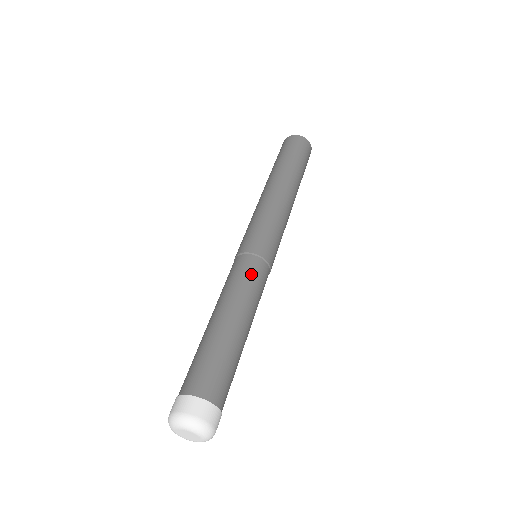
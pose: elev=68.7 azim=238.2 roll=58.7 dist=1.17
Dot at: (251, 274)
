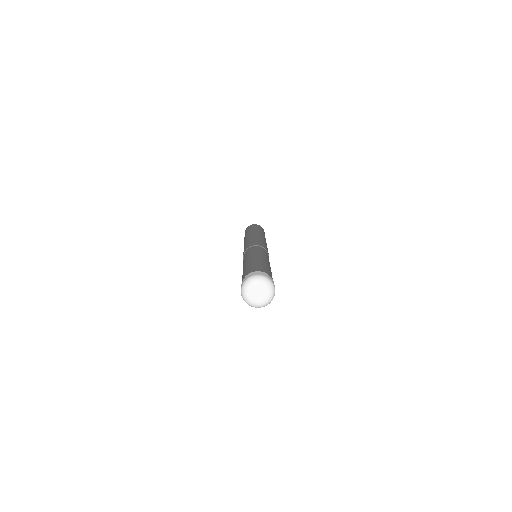
Dot at: (258, 249)
